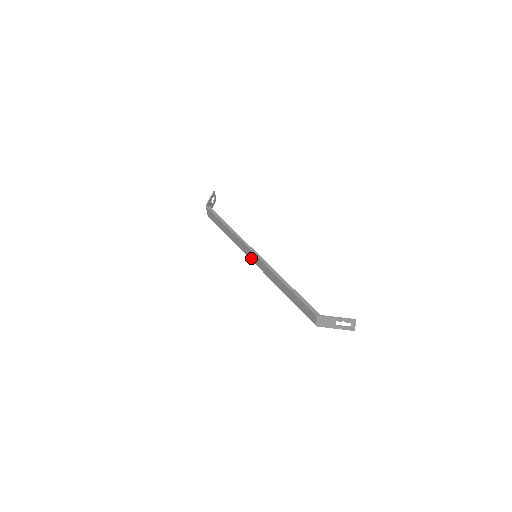
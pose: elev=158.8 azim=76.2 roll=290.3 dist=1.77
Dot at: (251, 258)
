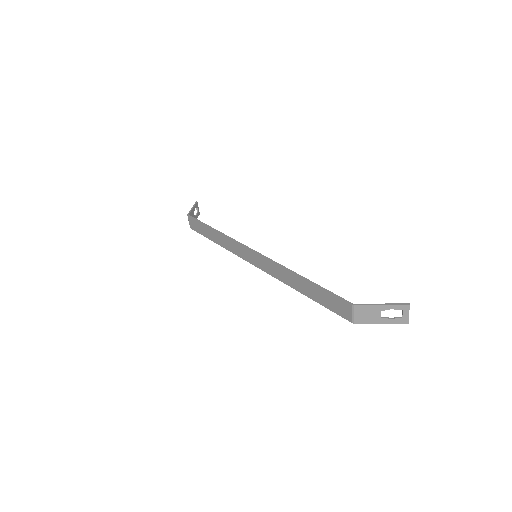
Dot at: (250, 260)
